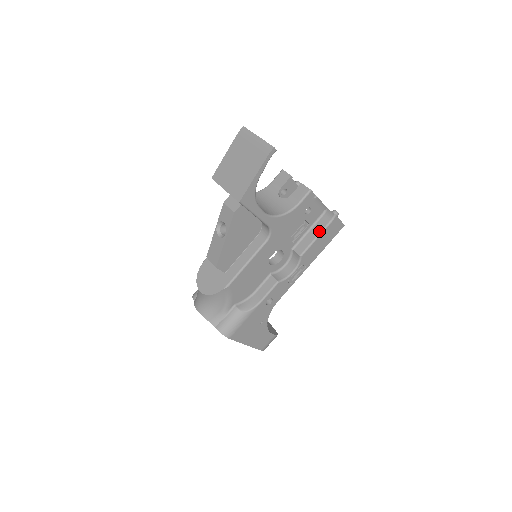
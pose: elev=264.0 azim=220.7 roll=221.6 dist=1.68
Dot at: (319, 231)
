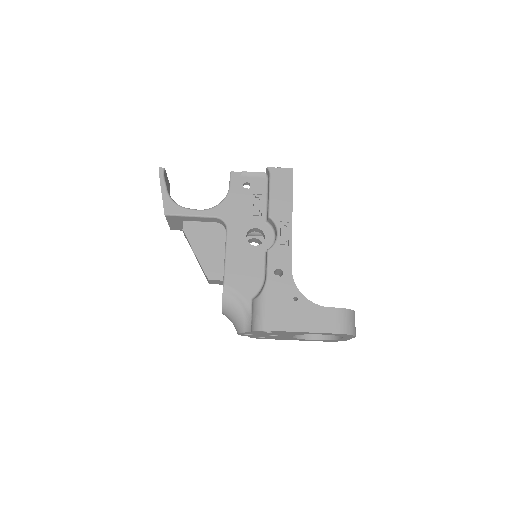
Dot at: (268, 189)
